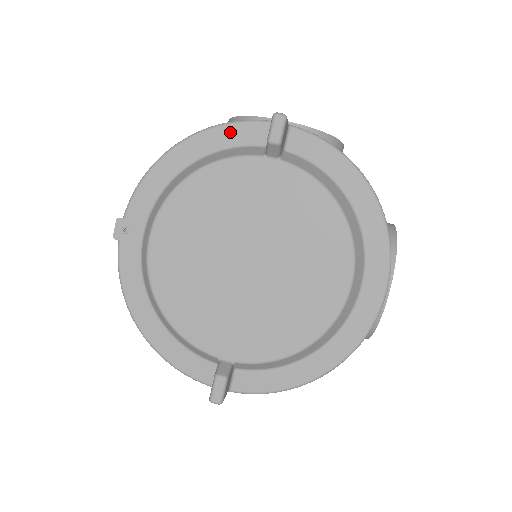
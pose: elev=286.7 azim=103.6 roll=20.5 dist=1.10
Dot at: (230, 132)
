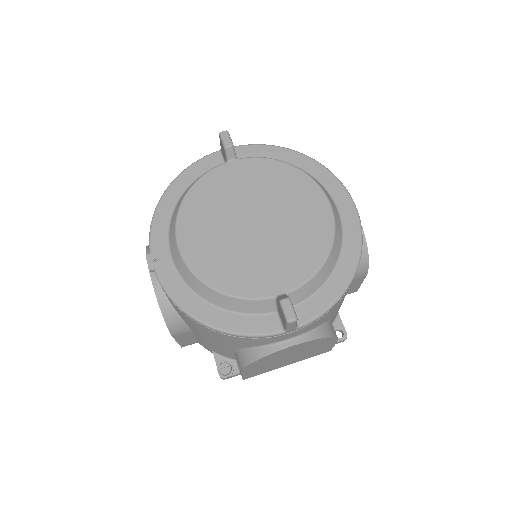
Dot at: (196, 168)
